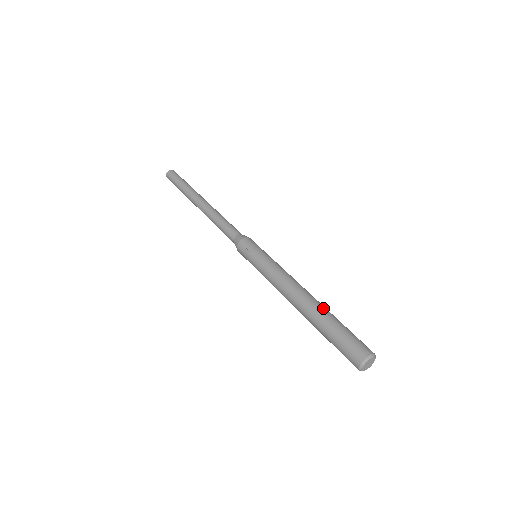
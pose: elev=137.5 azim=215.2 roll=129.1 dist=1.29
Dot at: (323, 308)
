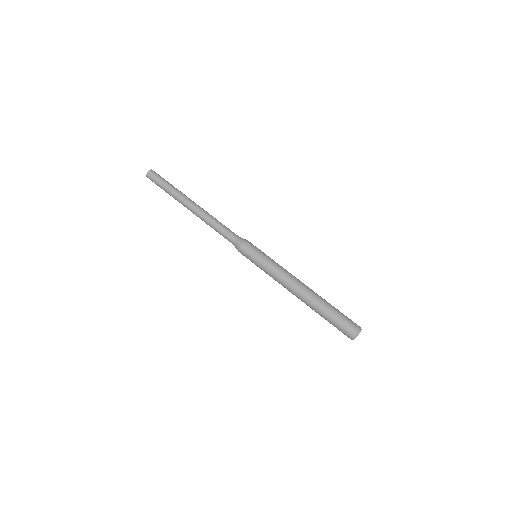
Dot at: (319, 300)
